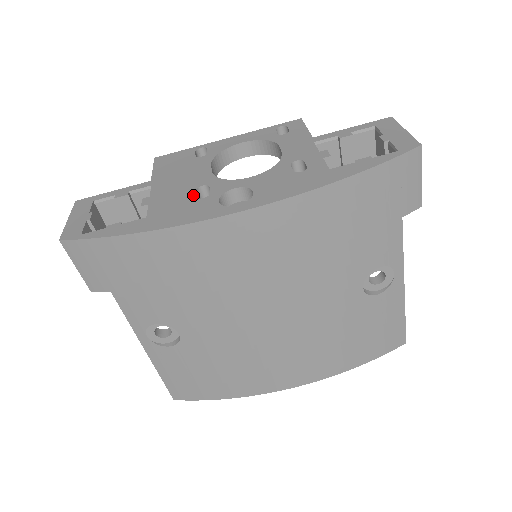
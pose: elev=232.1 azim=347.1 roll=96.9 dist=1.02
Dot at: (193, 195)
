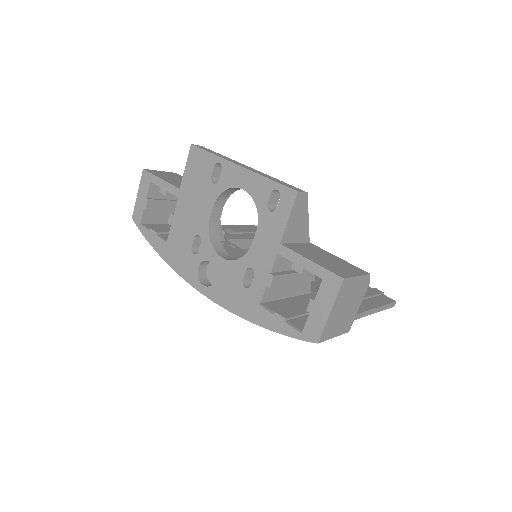
Dot at: (191, 243)
